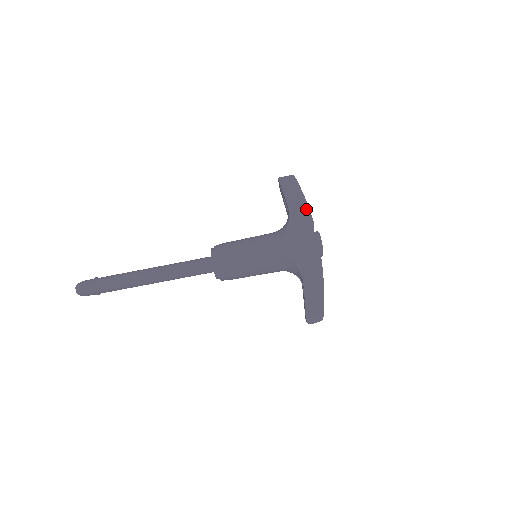
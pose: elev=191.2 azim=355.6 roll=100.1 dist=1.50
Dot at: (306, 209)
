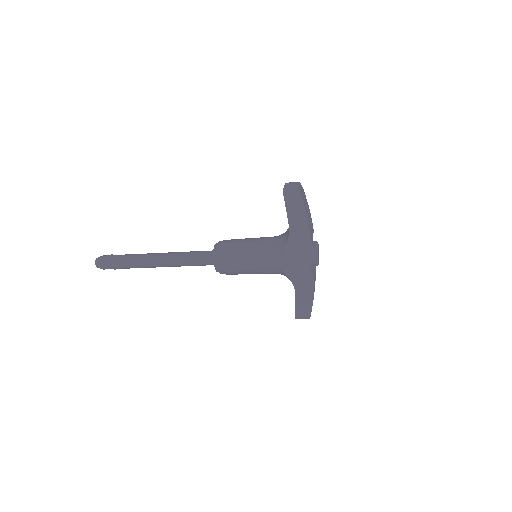
Dot at: (306, 229)
